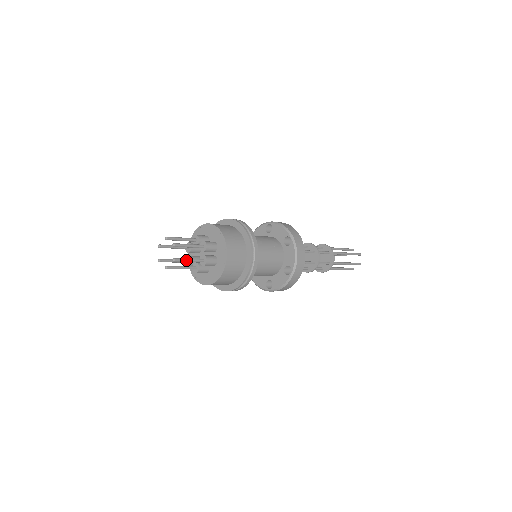
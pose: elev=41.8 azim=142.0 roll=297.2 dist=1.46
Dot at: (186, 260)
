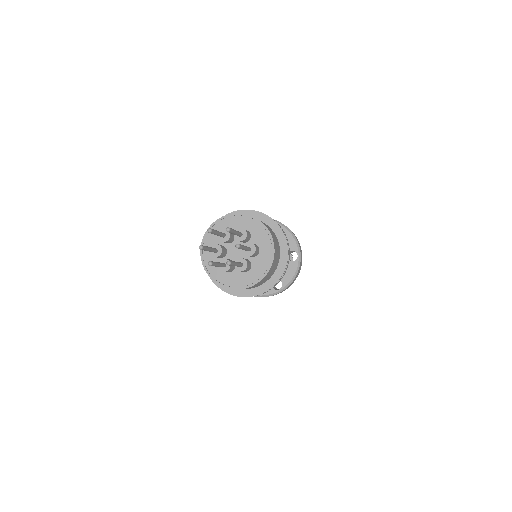
Dot at: (235, 264)
